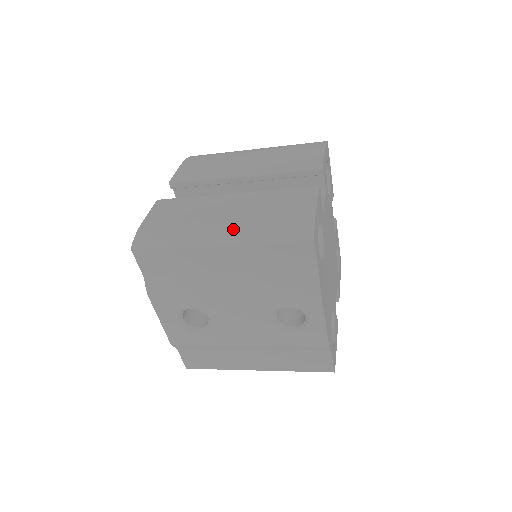
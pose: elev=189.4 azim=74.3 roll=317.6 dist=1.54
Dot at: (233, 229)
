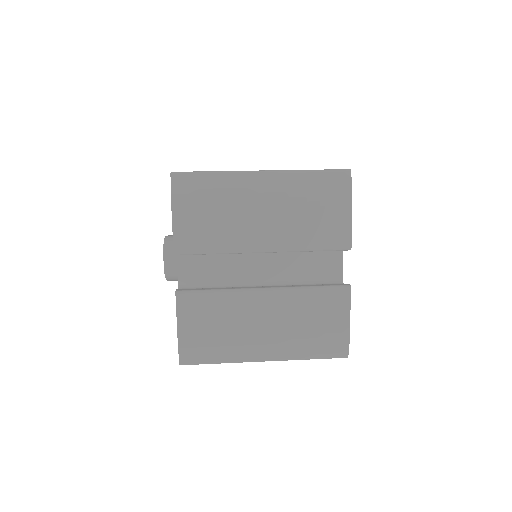
Dot at: (278, 349)
